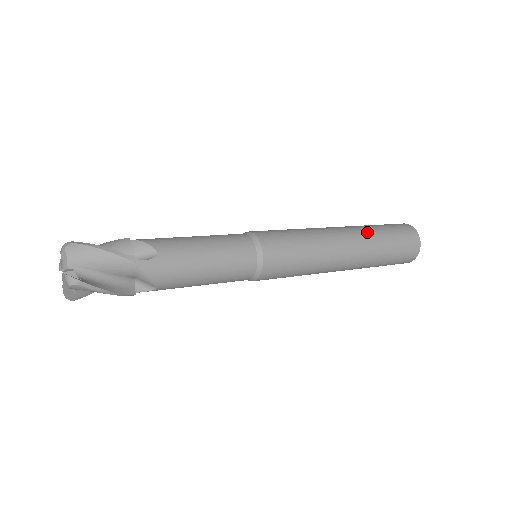
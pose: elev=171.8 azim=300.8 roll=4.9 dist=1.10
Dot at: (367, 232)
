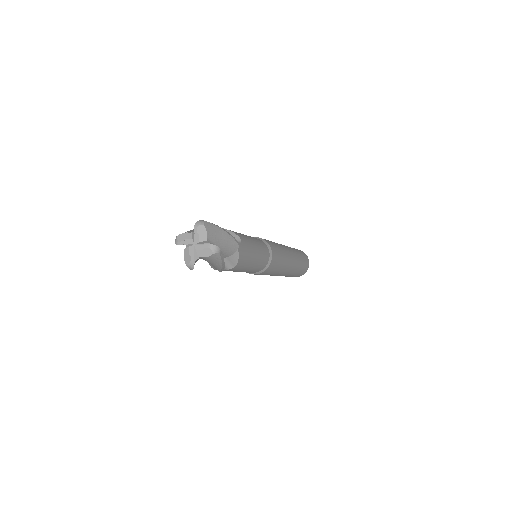
Dot at: (294, 250)
